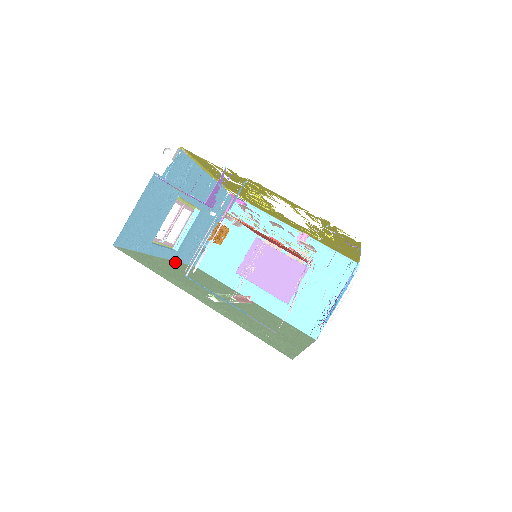
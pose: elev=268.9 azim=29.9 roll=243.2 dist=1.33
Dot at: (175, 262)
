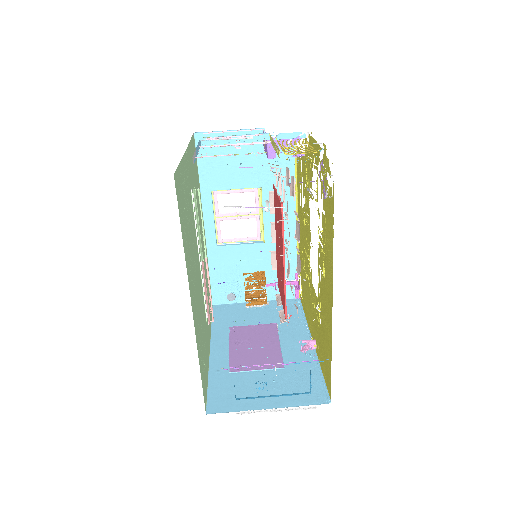
Dot at: (206, 249)
